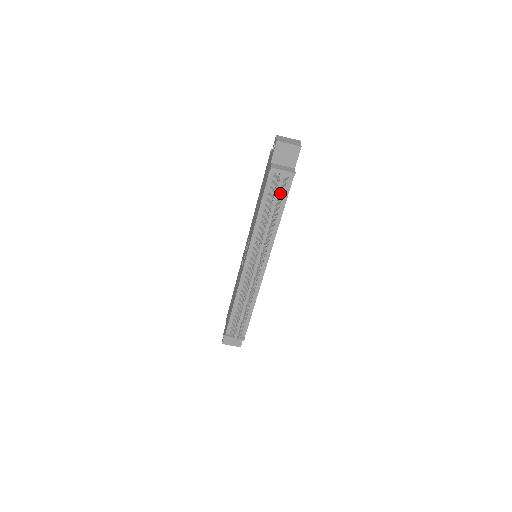
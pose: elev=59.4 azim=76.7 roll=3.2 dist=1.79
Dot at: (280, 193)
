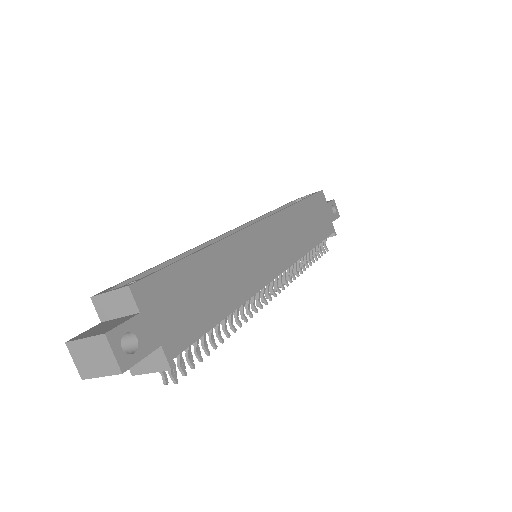
Dot at: occluded
